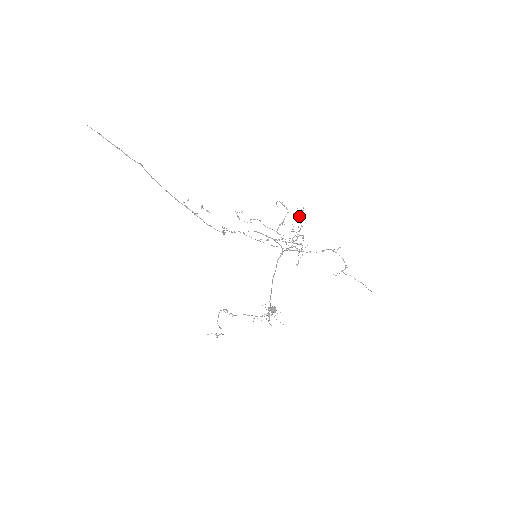
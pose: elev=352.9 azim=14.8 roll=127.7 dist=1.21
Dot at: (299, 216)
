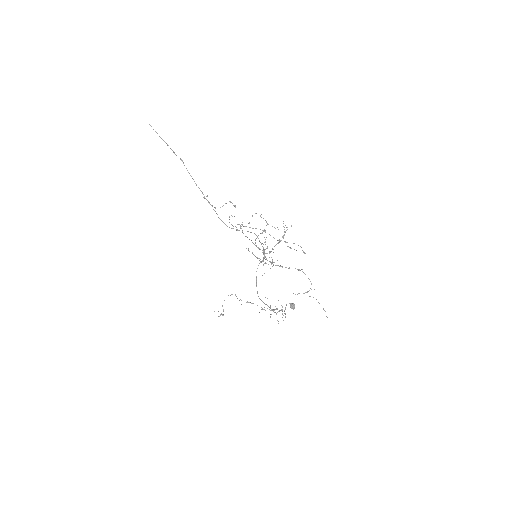
Dot at: (287, 229)
